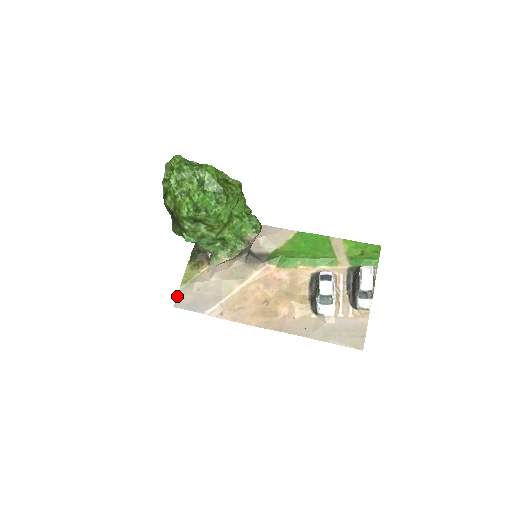
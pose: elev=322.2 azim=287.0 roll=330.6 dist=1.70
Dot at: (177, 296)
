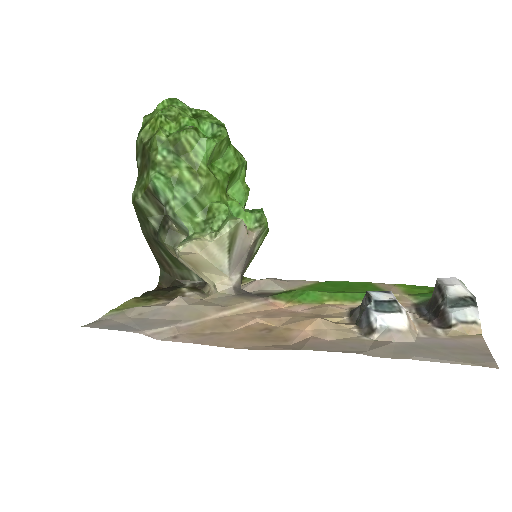
Dot at: (96, 320)
